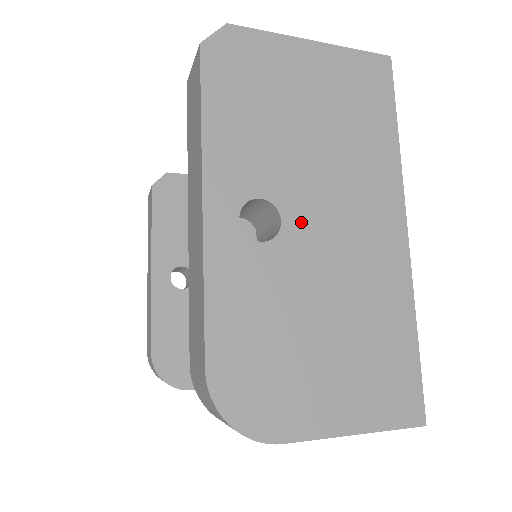
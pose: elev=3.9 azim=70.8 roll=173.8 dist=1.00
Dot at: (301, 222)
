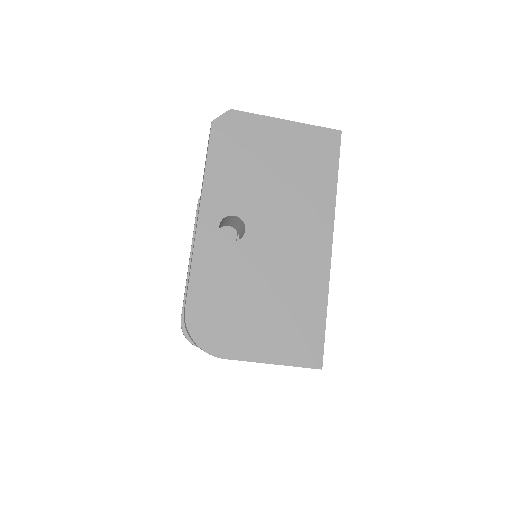
Dot at: (258, 232)
